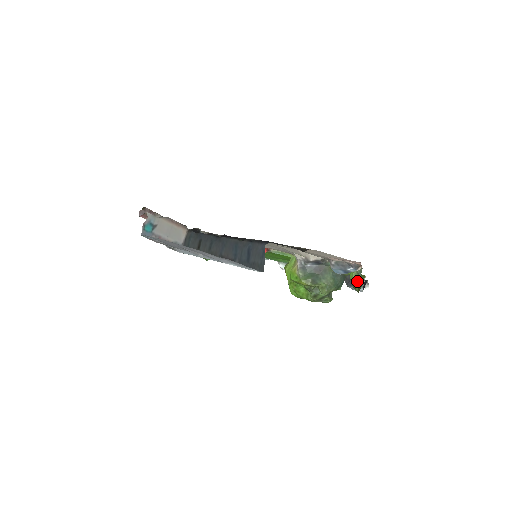
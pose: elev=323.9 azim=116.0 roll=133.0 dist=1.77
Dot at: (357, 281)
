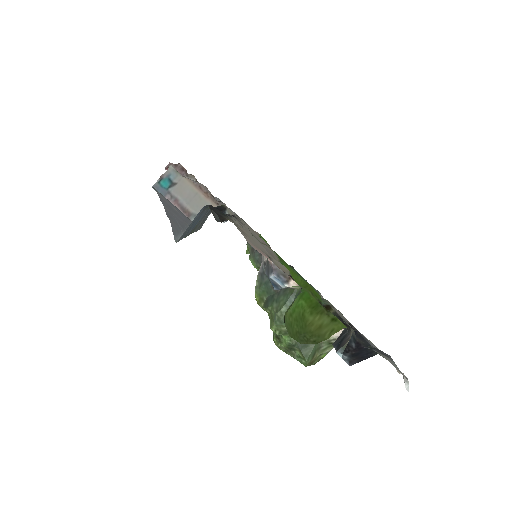
Dot at: (287, 310)
